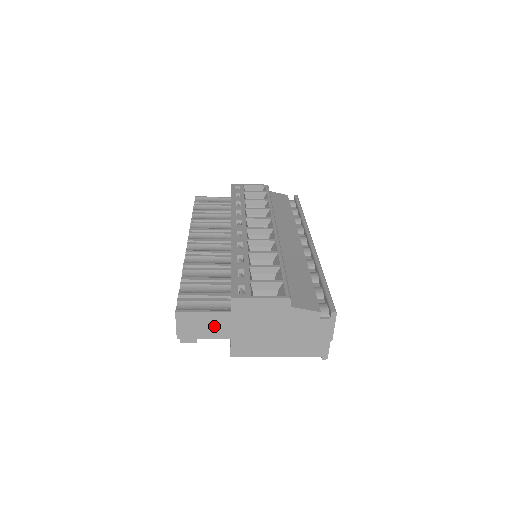
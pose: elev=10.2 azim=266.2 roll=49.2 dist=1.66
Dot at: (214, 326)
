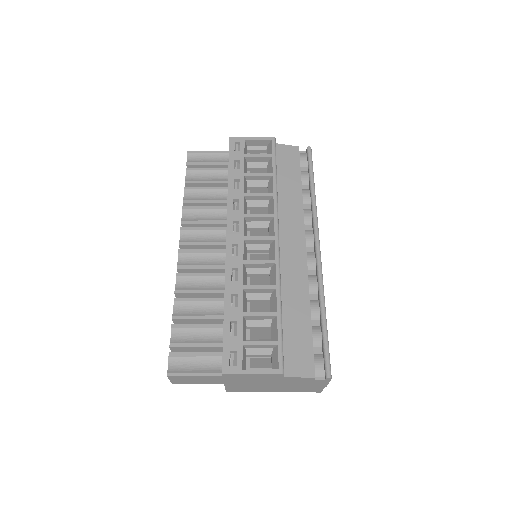
Dot at: (207, 380)
